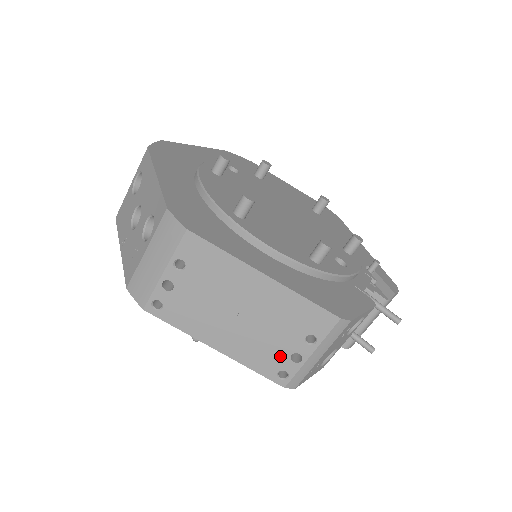
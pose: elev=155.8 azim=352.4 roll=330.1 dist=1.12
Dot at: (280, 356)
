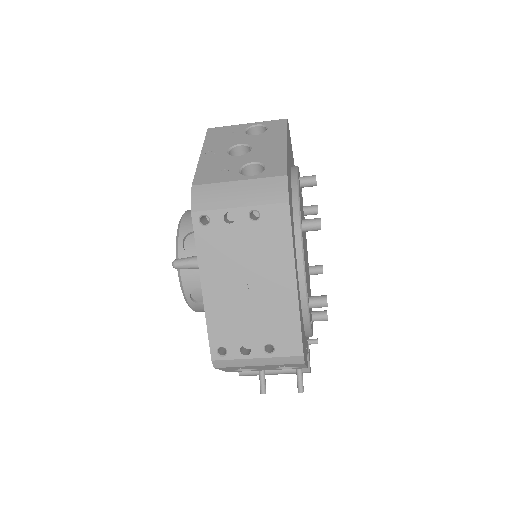
Dot at: (237, 338)
